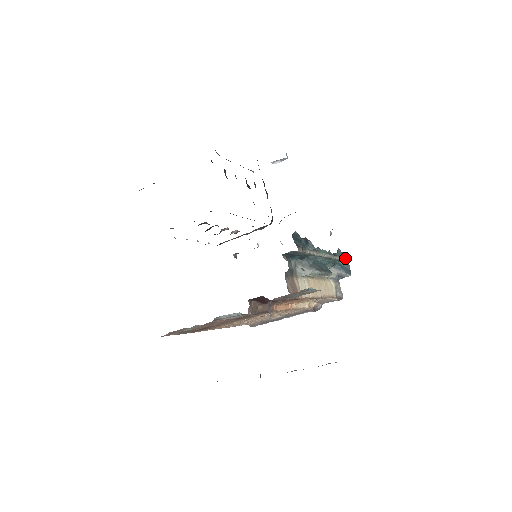
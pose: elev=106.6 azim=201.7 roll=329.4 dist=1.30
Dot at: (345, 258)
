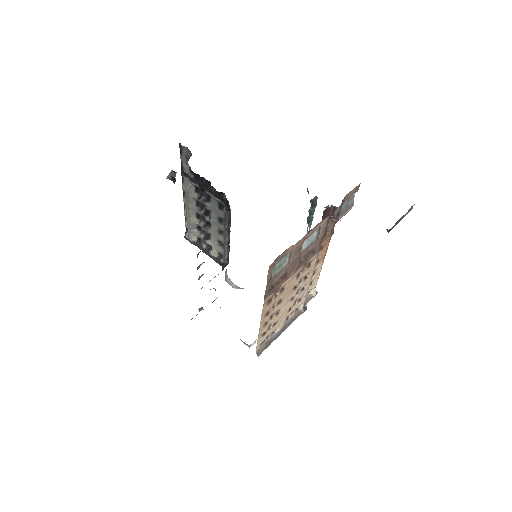
Dot at: occluded
